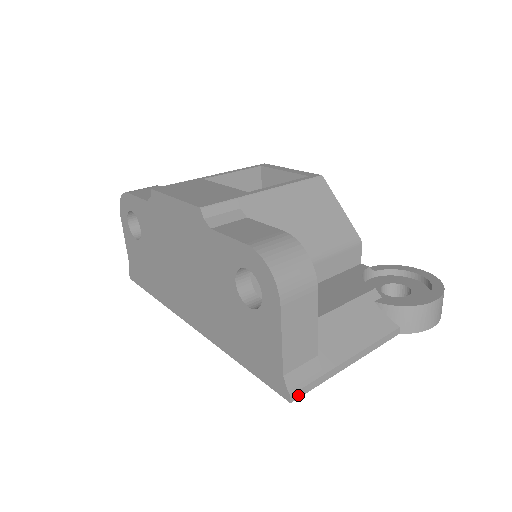
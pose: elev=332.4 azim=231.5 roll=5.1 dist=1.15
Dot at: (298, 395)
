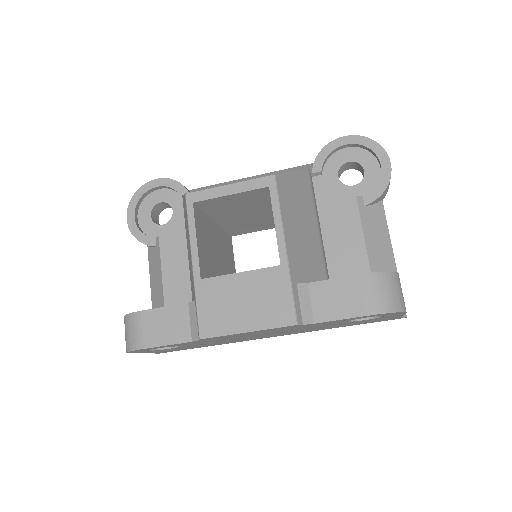
Dot at: occluded
